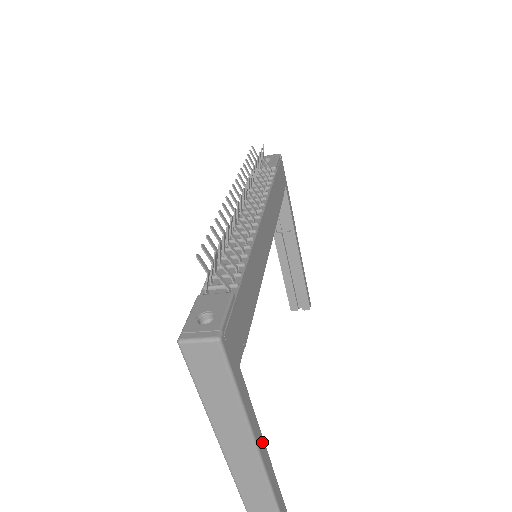
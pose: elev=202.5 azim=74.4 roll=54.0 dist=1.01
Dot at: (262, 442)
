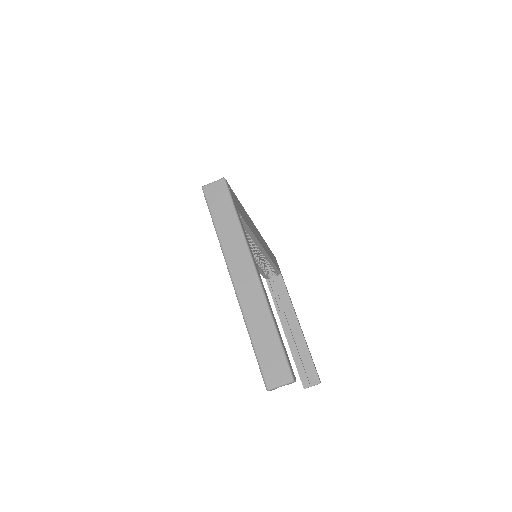
Dot at: (258, 270)
